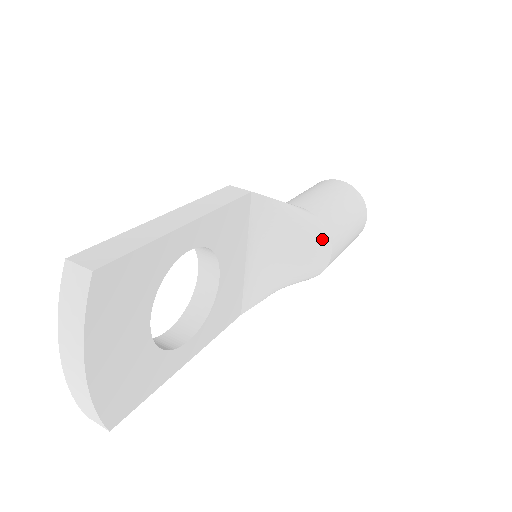
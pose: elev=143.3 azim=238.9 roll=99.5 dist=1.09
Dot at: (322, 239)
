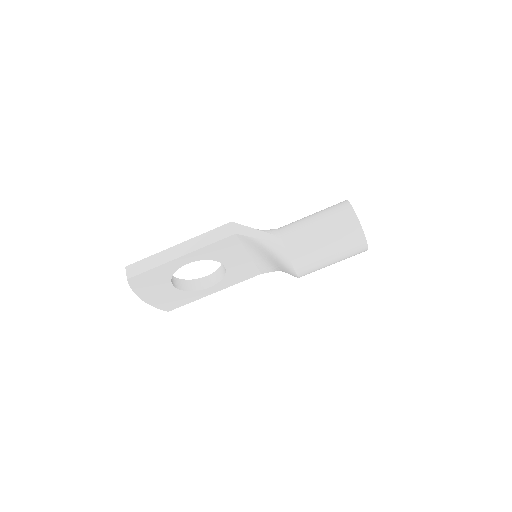
Dot at: (288, 266)
